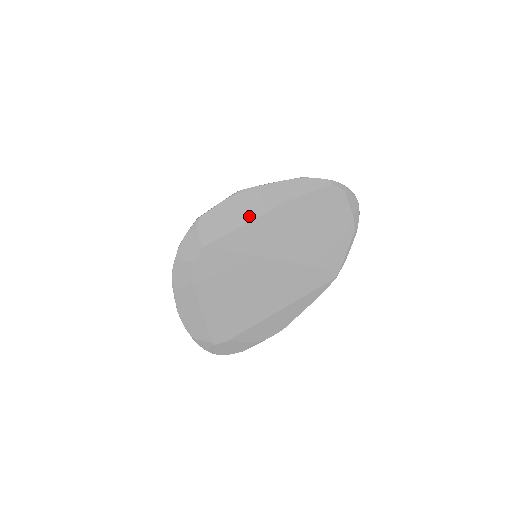
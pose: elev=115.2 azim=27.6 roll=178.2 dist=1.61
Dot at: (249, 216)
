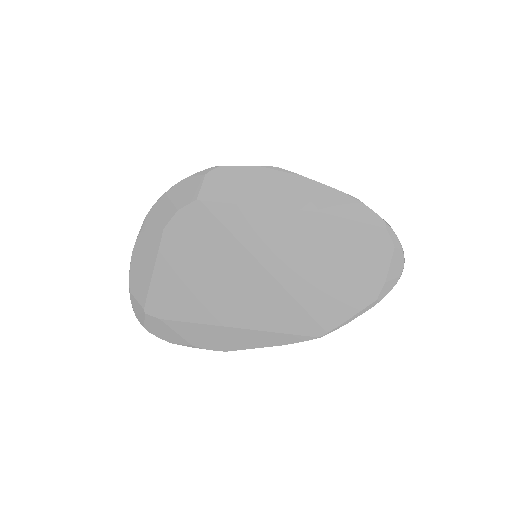
Dot at: (267, 200)
